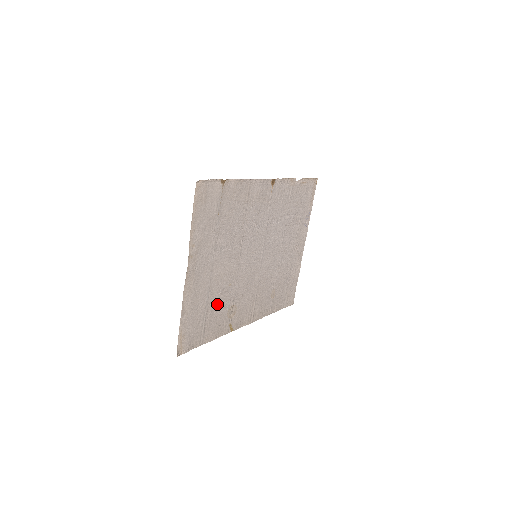
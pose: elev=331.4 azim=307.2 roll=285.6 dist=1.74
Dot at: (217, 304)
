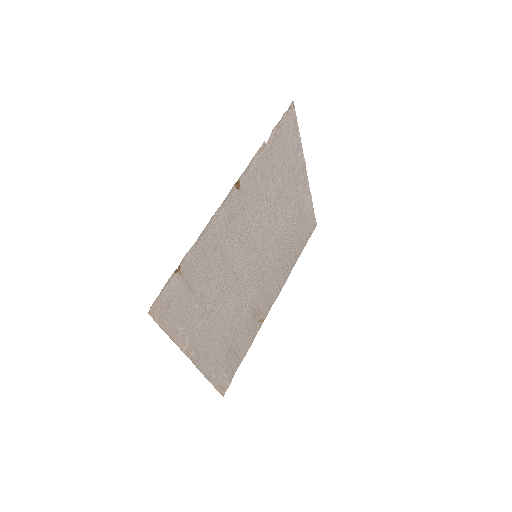
Dot at: (237, 330)
